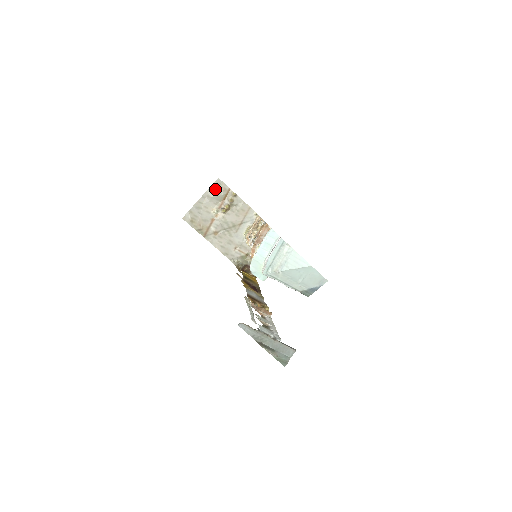
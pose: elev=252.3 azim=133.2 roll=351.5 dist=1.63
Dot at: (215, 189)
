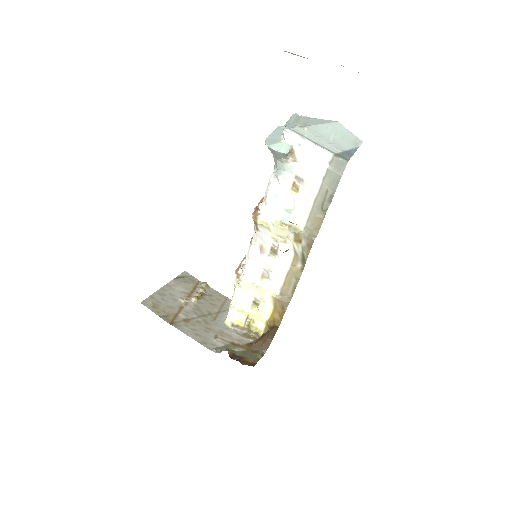
Dot at: (182, 279)
